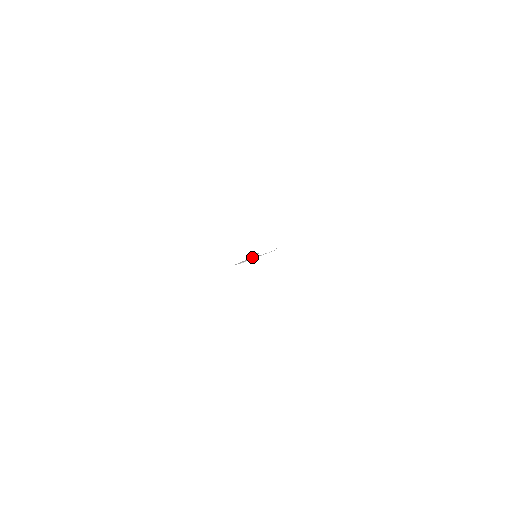
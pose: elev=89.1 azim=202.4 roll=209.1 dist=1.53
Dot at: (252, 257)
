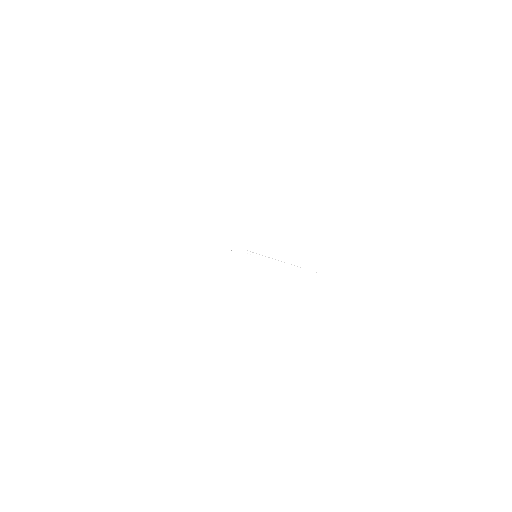
Dot at: occluded
